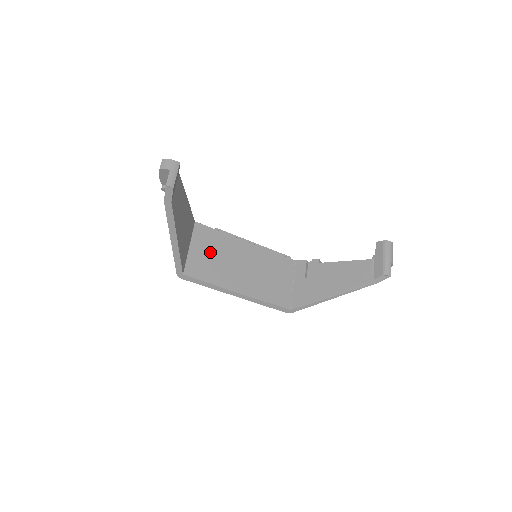
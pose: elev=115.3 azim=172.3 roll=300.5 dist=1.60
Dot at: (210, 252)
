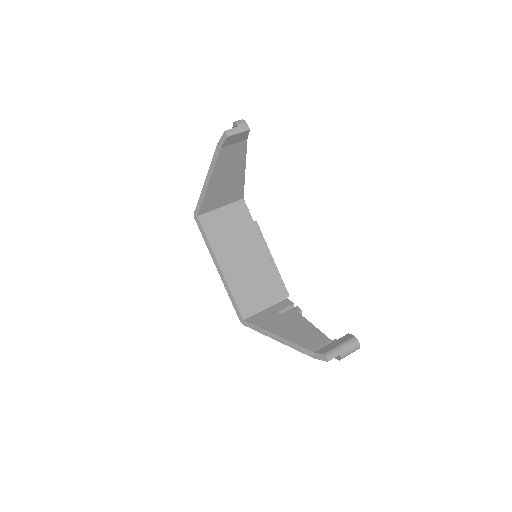
Dot at: (231, 225)
